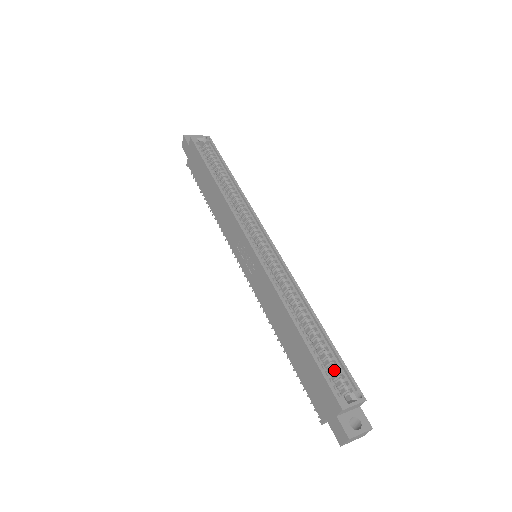
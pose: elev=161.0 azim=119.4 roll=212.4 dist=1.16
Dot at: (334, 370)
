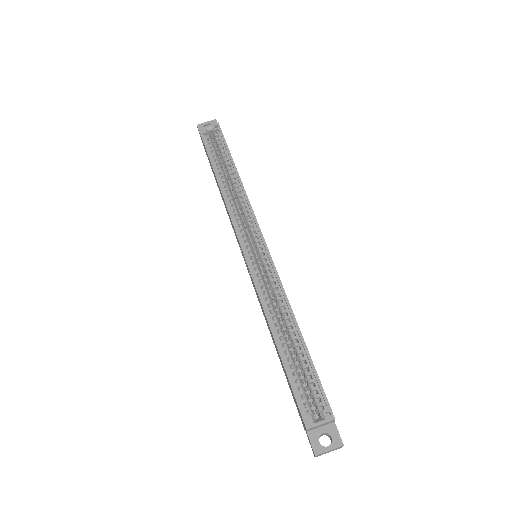
Dot at: (309, 385)
